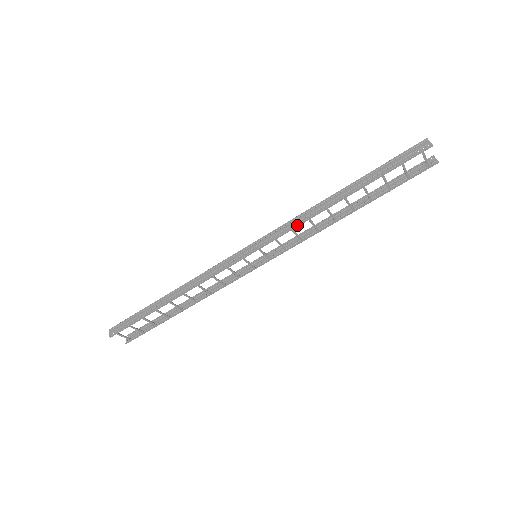
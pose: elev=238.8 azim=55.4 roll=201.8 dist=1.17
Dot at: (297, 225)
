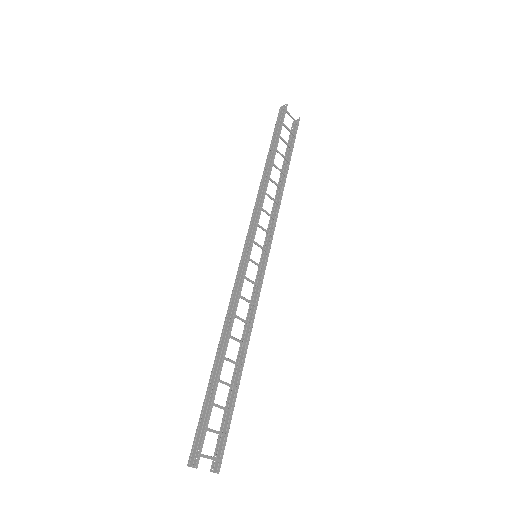
Dot at: (262, 202)
